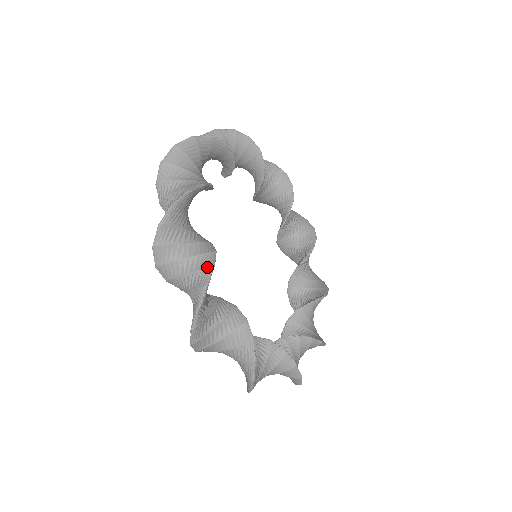
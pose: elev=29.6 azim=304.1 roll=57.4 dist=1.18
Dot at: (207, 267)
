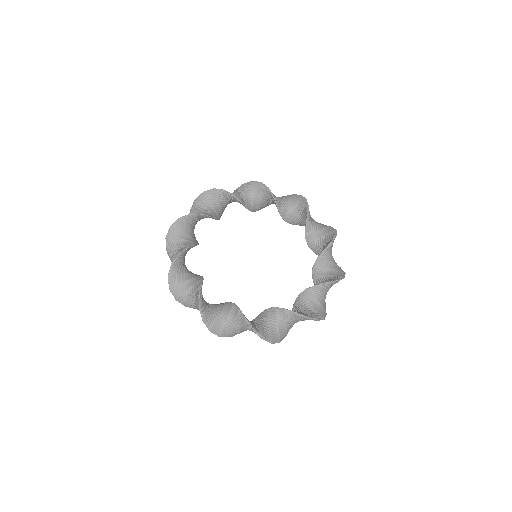
Dot at: (189, 214)
